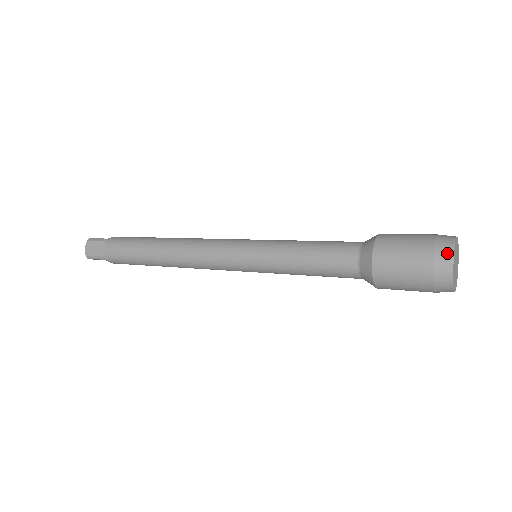
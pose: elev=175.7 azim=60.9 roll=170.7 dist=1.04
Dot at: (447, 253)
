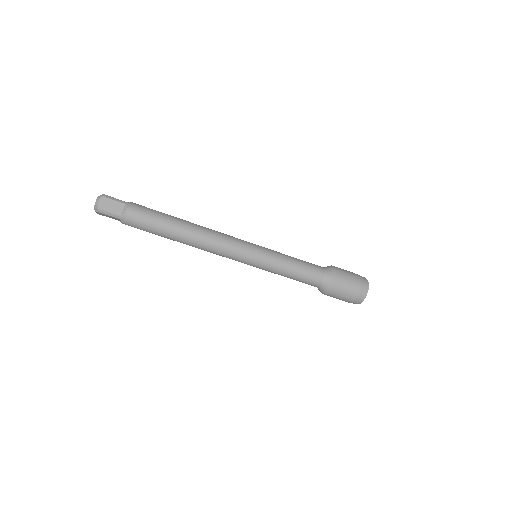
Dot at: (366, 286)
